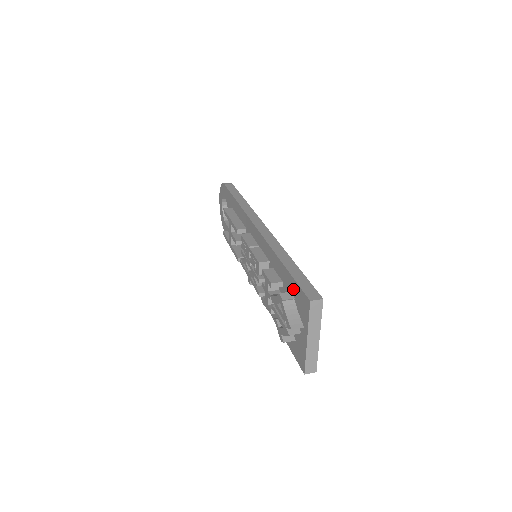
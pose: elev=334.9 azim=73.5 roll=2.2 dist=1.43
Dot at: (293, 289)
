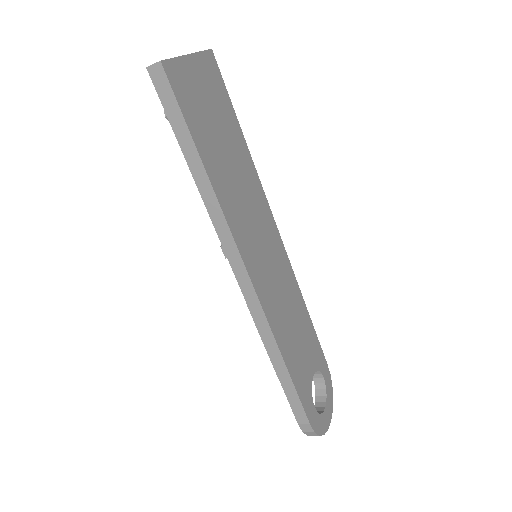
Dot at: occluded
